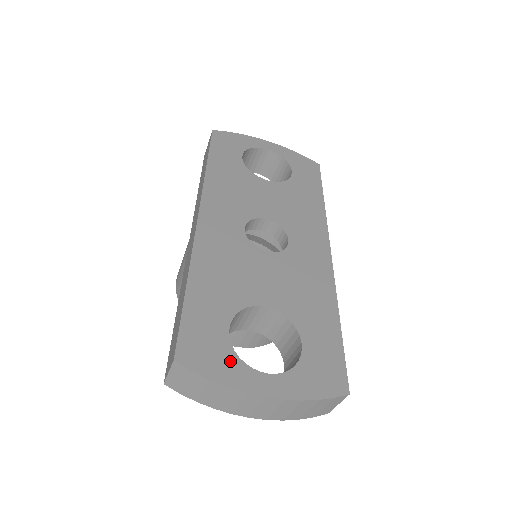
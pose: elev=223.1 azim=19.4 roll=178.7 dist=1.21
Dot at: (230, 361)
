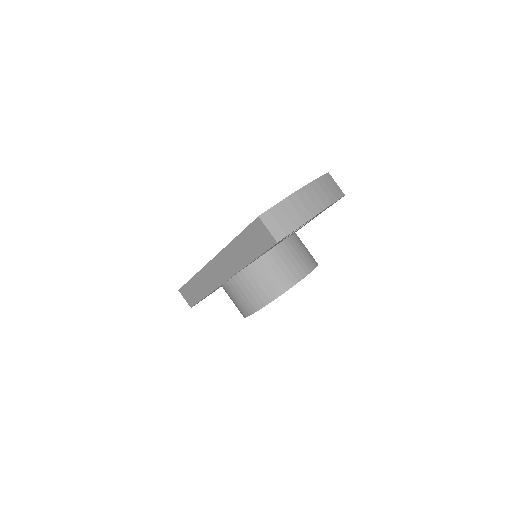
Dot at: occluded
